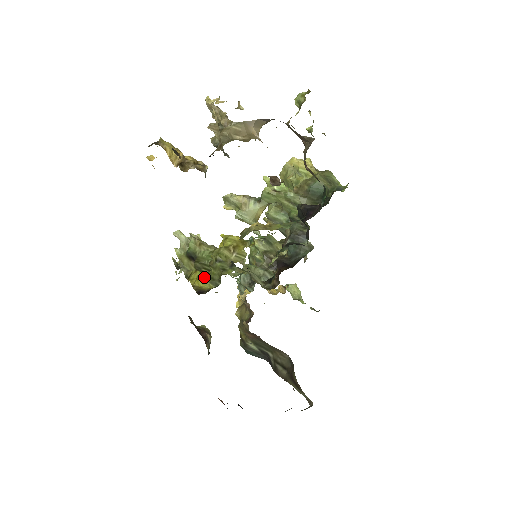
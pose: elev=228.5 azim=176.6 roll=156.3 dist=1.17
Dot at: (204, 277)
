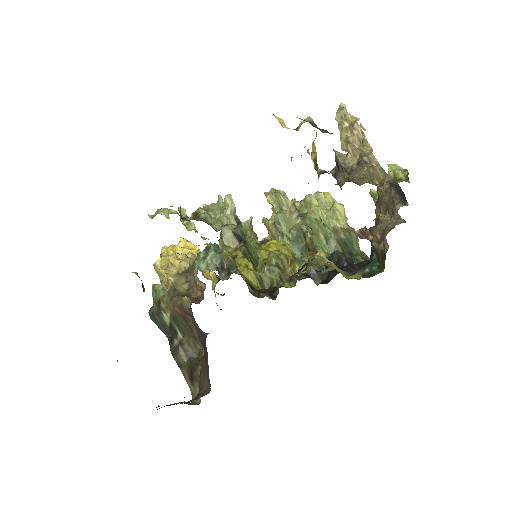
Dot at: (256, 272)
